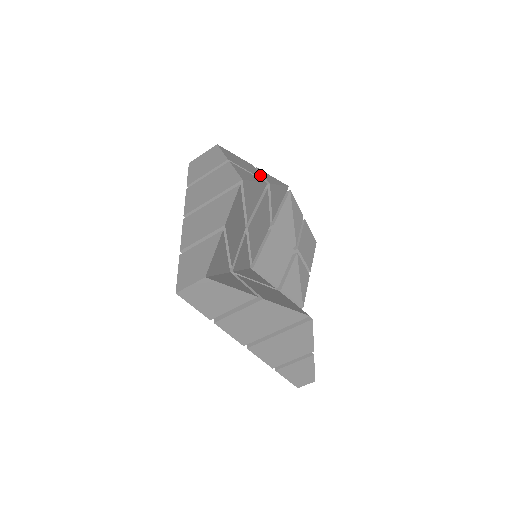
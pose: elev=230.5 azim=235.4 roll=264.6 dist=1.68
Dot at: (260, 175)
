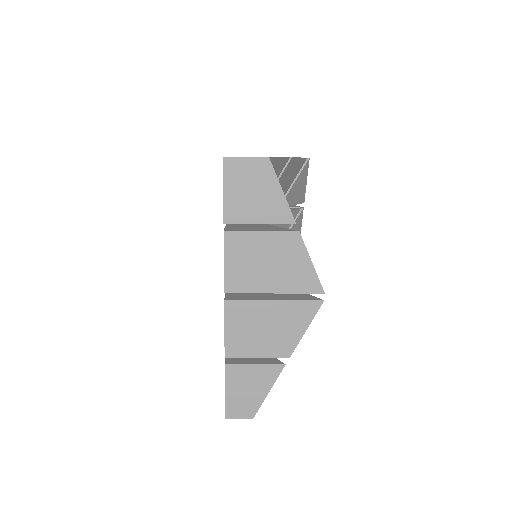
Dot at: occluded
